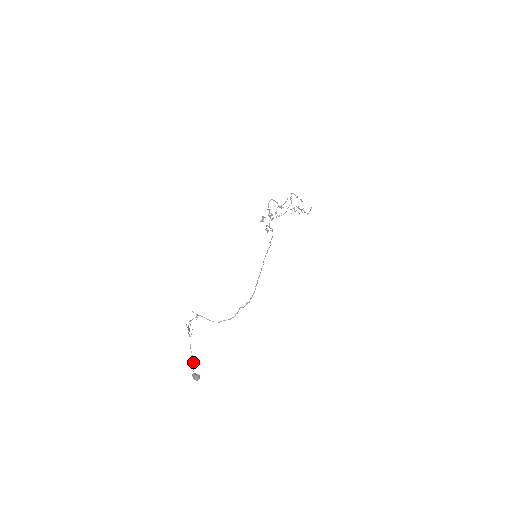
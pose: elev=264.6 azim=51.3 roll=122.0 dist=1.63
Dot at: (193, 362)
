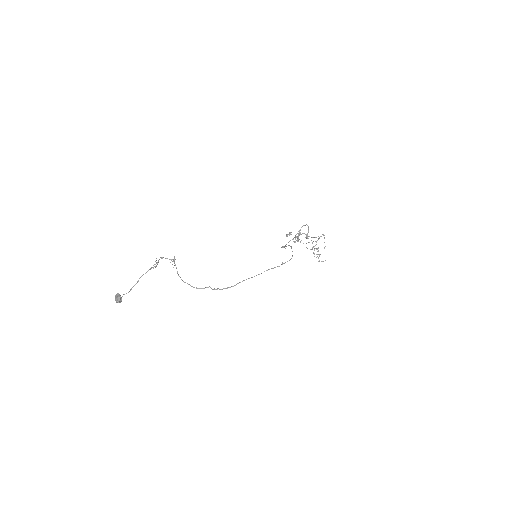
Dot at: (131, 289)
